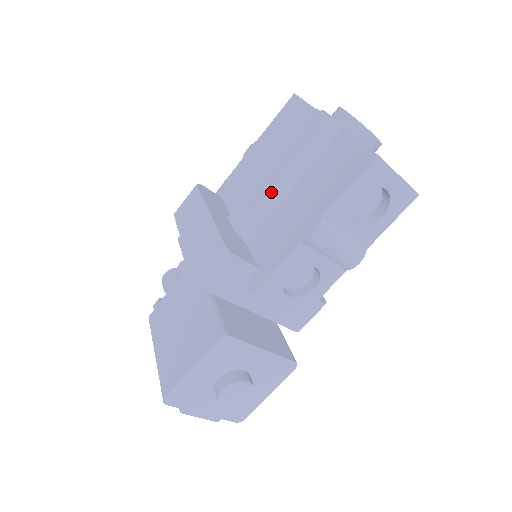
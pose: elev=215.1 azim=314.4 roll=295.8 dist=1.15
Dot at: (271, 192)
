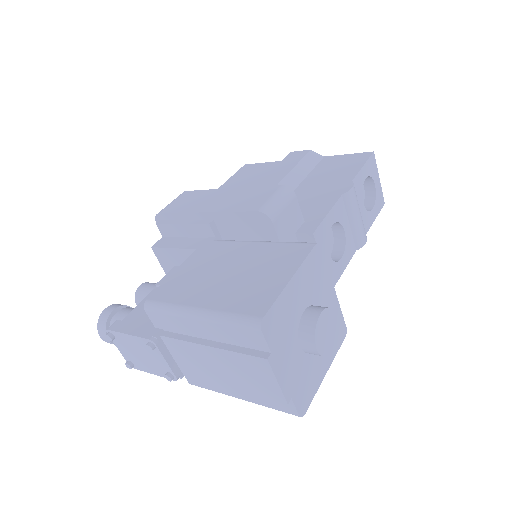
Dot at: occluded
